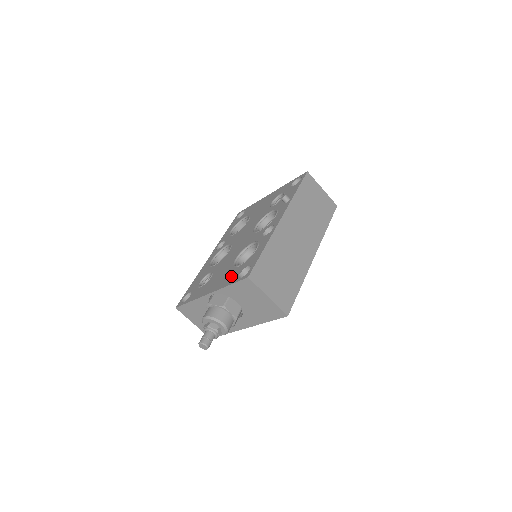
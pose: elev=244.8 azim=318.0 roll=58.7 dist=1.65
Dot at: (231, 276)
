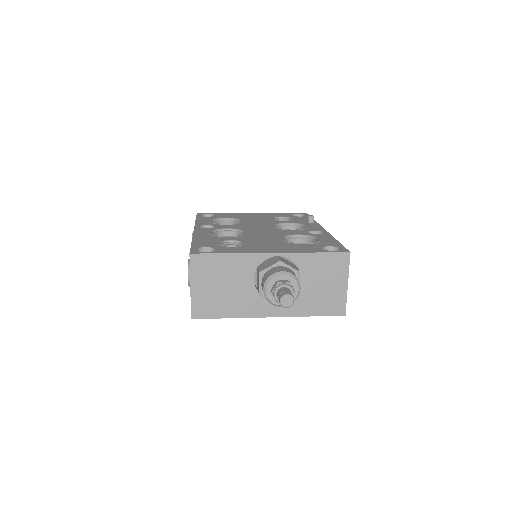
Dot at: (305, 247)
